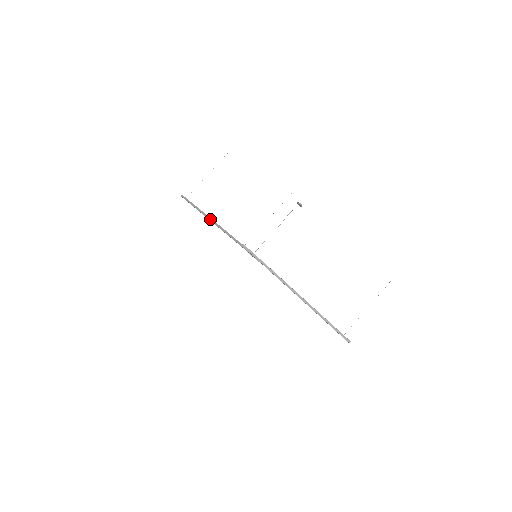
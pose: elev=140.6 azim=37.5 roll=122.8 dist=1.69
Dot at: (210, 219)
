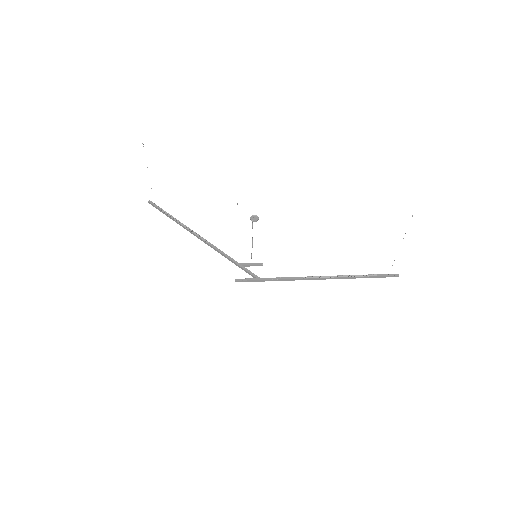
Dot at: occluded
